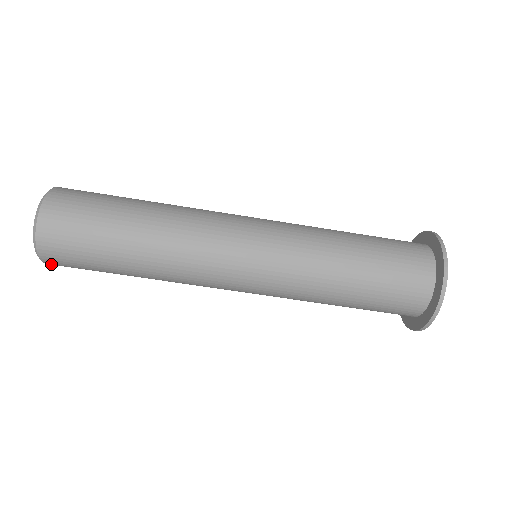
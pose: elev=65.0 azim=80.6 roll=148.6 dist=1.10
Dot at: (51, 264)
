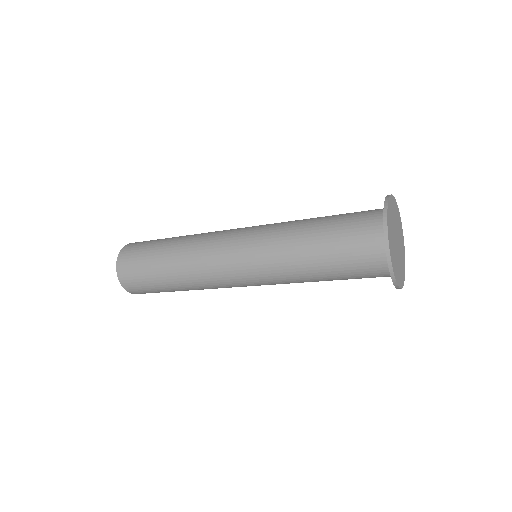
Dot at: occluded
